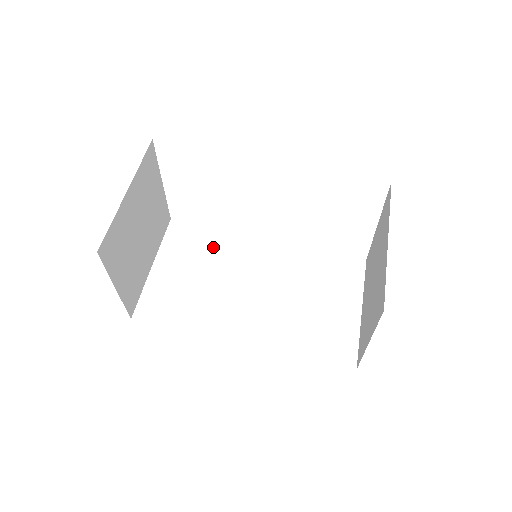
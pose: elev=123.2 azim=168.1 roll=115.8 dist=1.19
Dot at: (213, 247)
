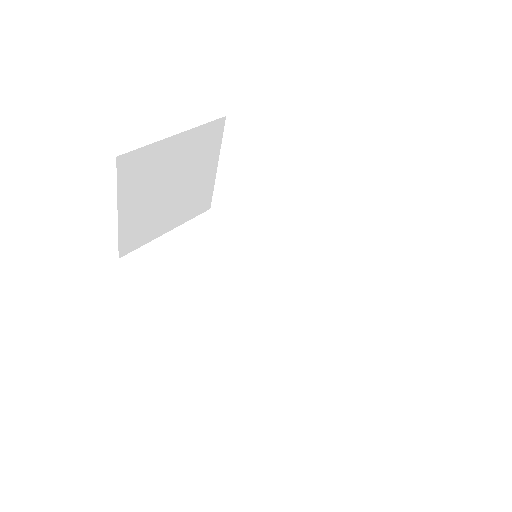
Dot at: (230, 247)
